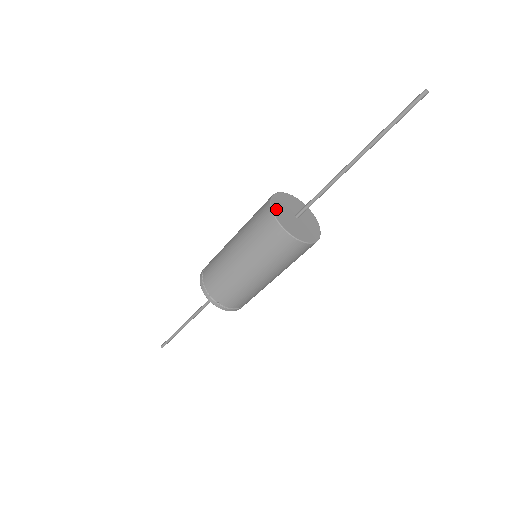
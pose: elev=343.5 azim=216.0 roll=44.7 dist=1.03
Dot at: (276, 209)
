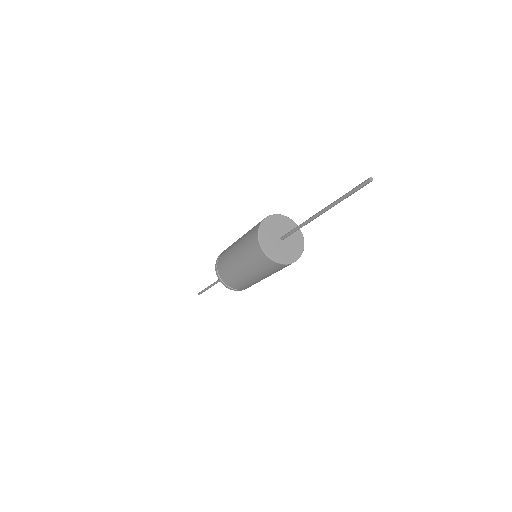
Dot at: (267, 249)
